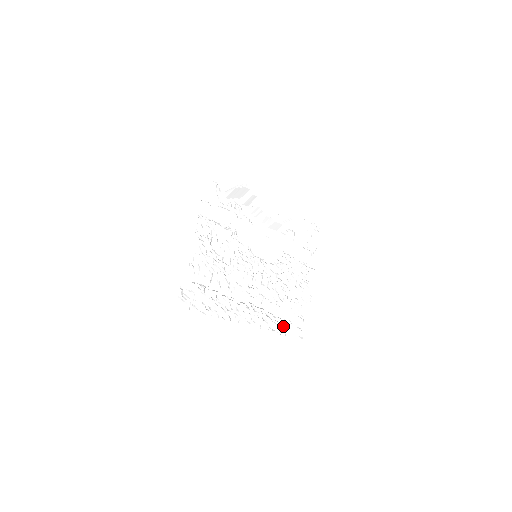
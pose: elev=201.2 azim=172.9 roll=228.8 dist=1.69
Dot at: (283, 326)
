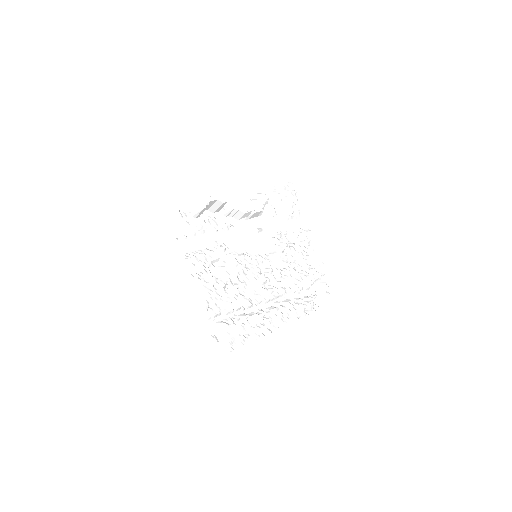
Dot at: (313, 301)
